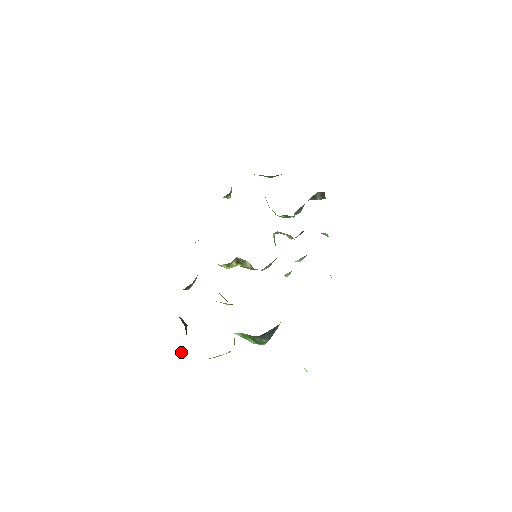
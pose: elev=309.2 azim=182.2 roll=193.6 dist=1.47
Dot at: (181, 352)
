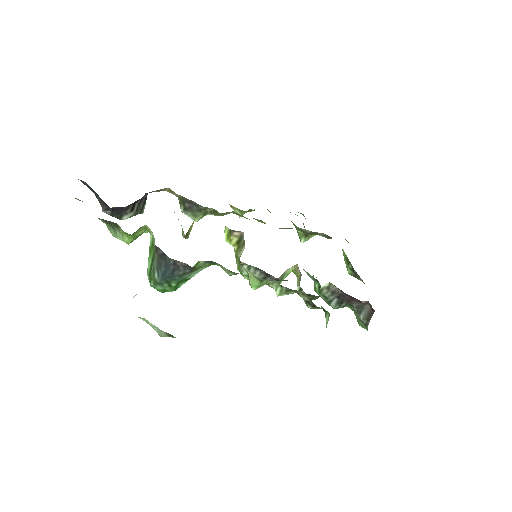
Dot at: (105, 209)
